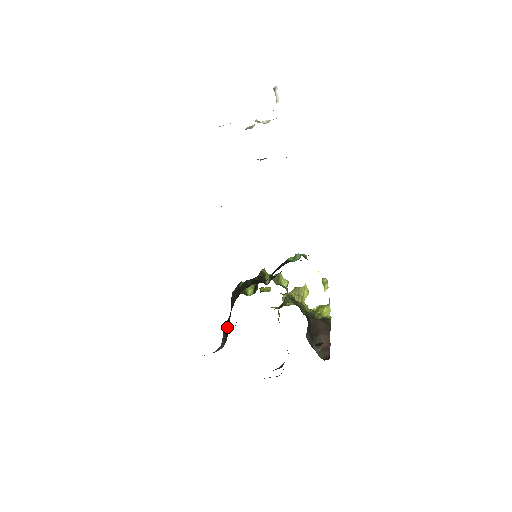
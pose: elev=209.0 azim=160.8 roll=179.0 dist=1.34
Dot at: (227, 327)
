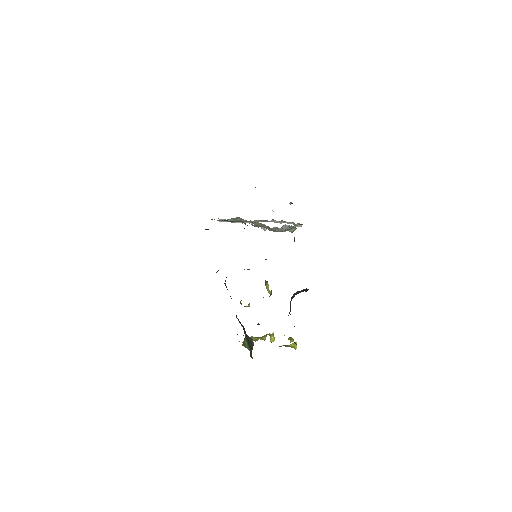
Dot at: occluded
